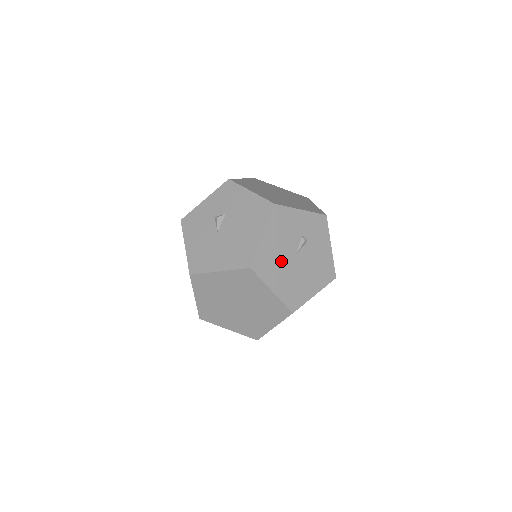
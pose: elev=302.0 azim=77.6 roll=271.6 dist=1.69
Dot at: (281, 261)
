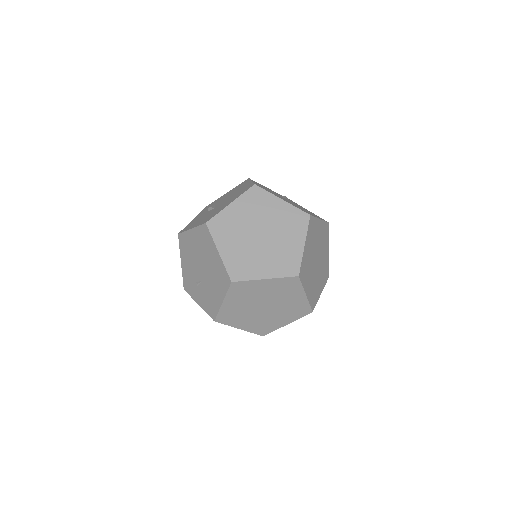
Dot at: occluded
